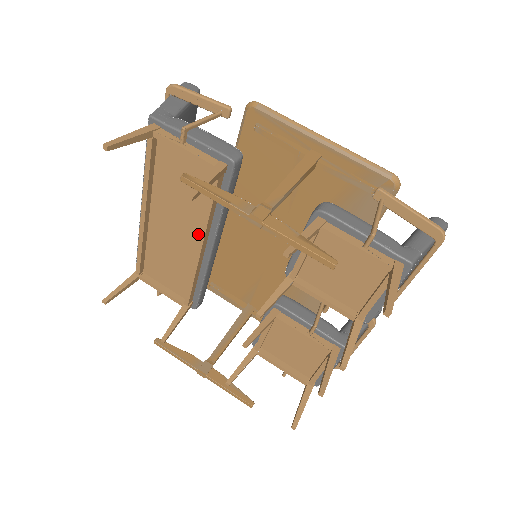
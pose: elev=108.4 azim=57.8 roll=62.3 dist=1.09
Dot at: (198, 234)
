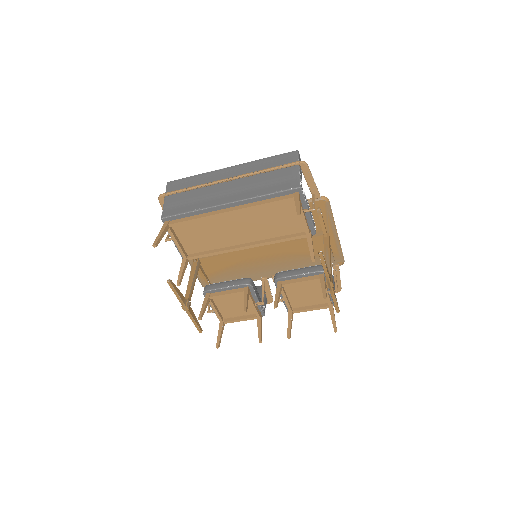
Dot at: (251, 240)
